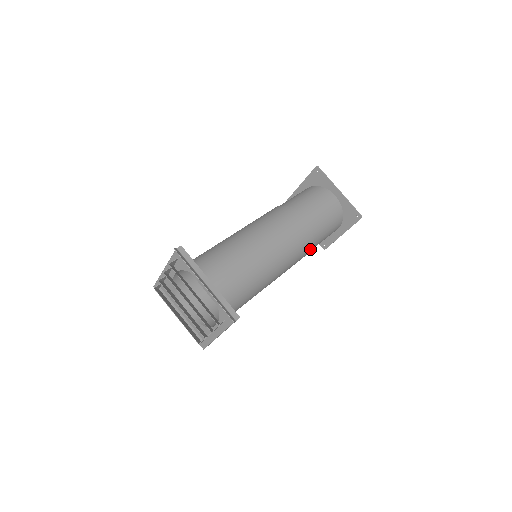
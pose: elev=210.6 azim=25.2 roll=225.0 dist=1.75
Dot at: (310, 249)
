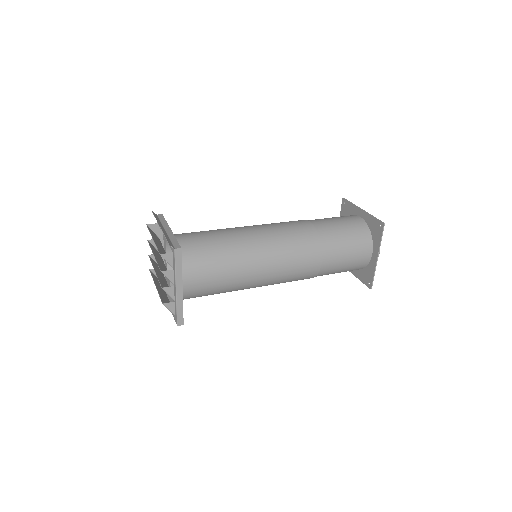
Dot at: (319, 253)
